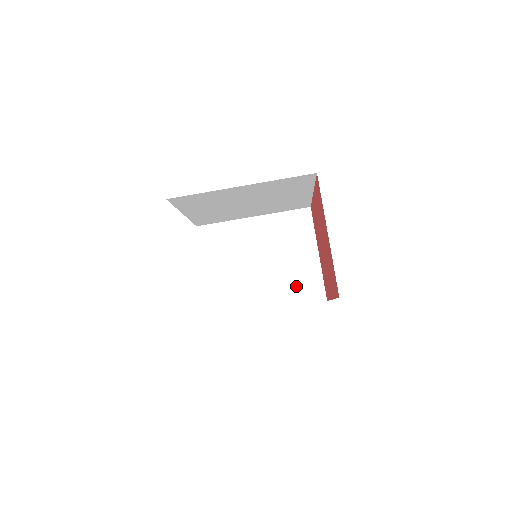
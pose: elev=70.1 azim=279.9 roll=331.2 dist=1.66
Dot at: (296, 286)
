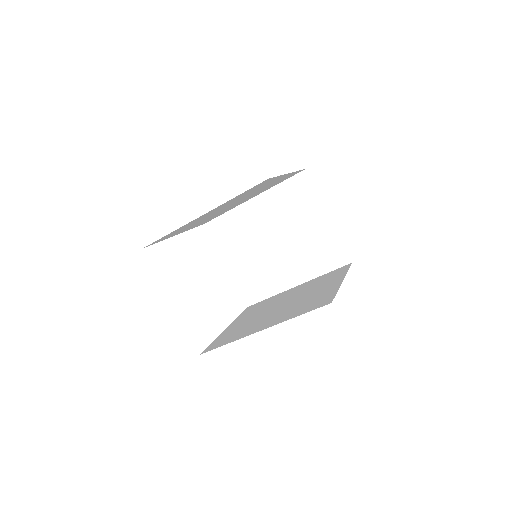
Dot at: (317, 256)
